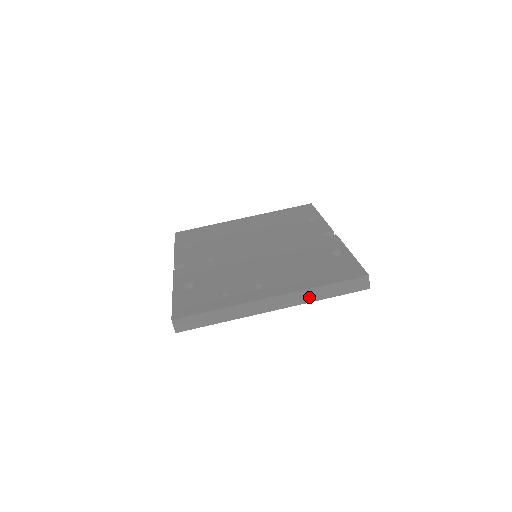
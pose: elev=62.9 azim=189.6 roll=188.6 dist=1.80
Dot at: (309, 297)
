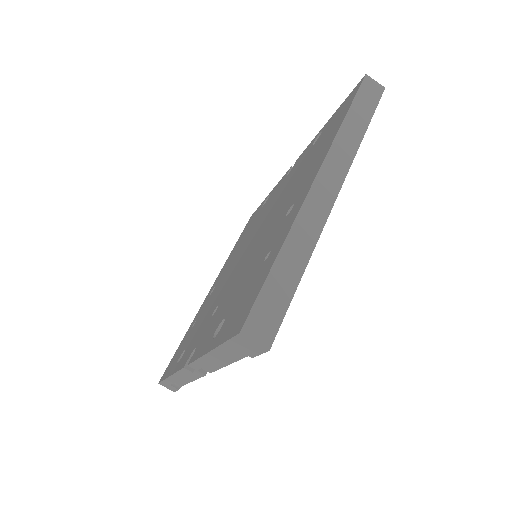
Dot at: (349, 144)
